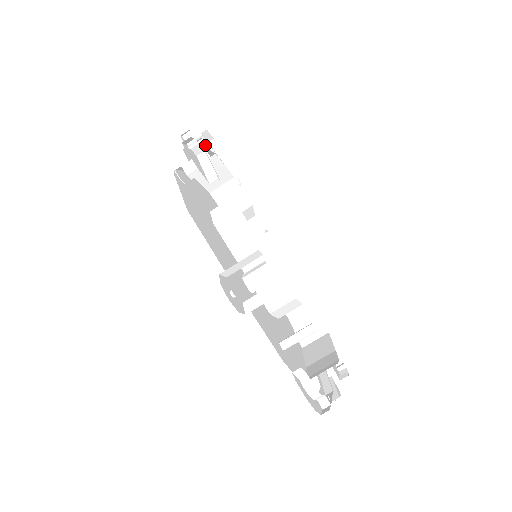
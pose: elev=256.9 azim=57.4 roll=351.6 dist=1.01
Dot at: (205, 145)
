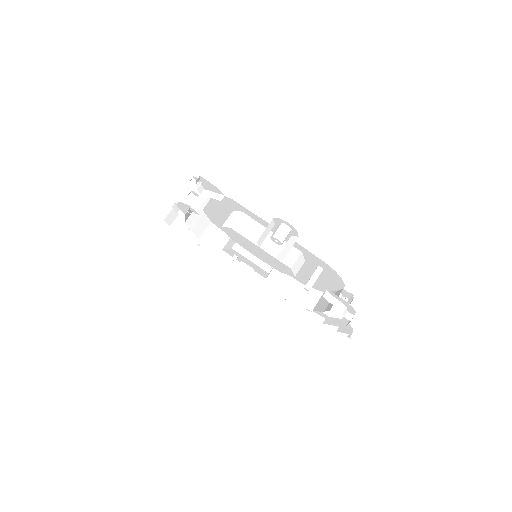
Dot at: (194, 196)
